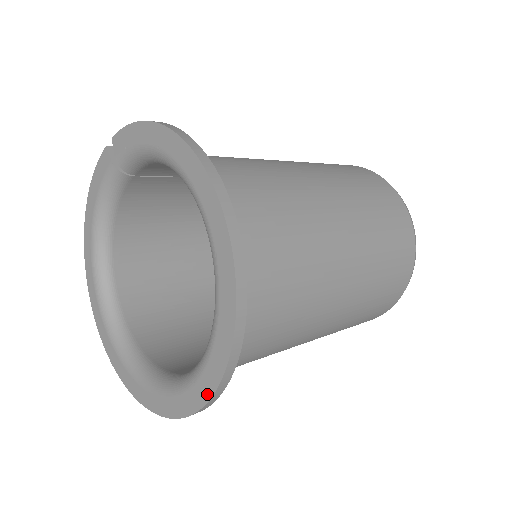
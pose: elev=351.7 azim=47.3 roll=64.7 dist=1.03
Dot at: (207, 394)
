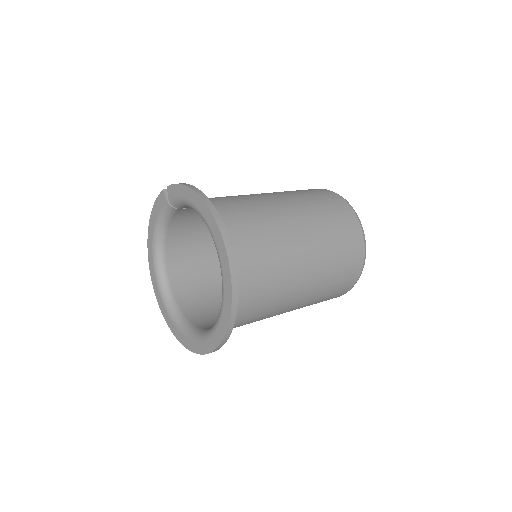
Dot at: (217, 344)
